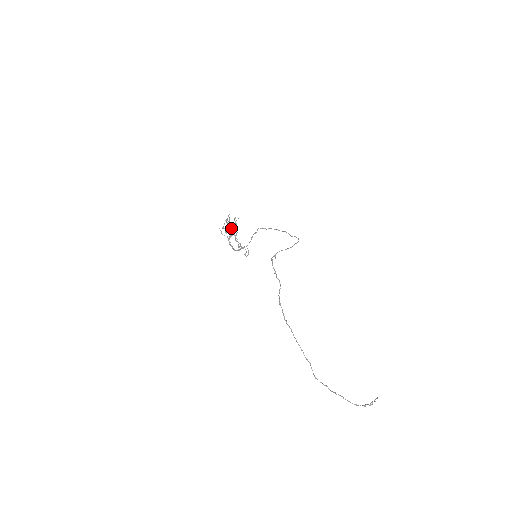
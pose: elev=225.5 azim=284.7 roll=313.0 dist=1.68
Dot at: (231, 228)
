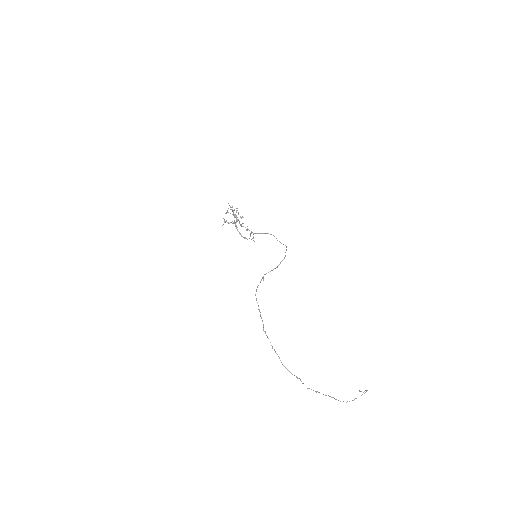
Dot at: occluded
